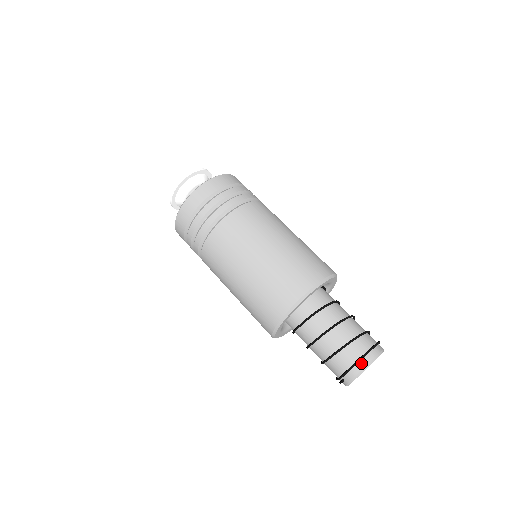
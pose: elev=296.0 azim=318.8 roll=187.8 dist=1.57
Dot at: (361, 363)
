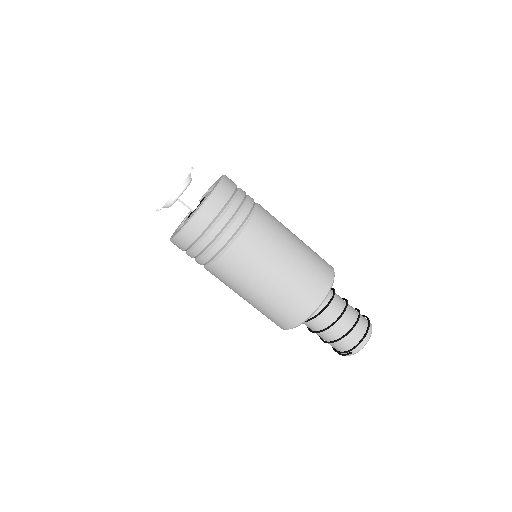
Dot at: (366, 336)
